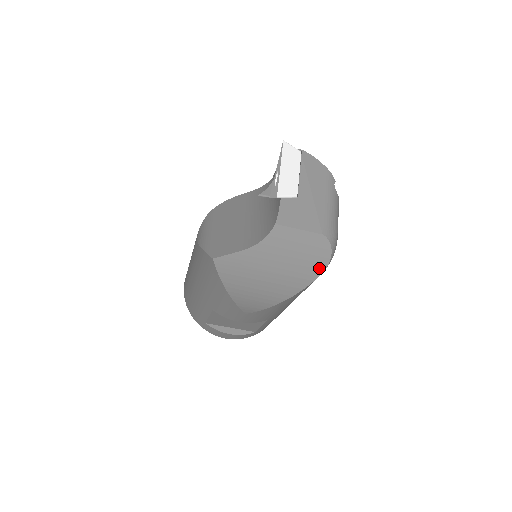
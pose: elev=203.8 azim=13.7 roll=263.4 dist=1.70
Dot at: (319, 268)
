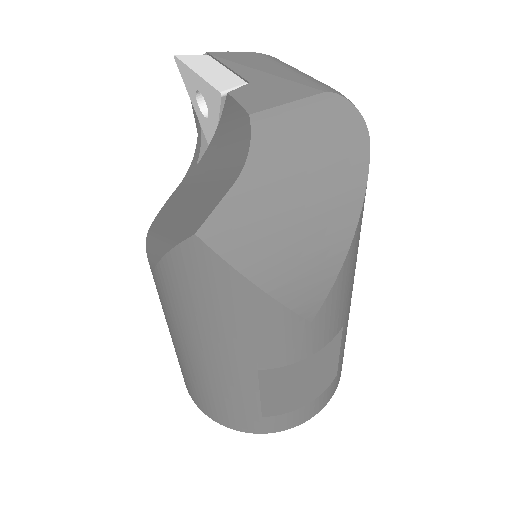
Dot at: (360, 144)
